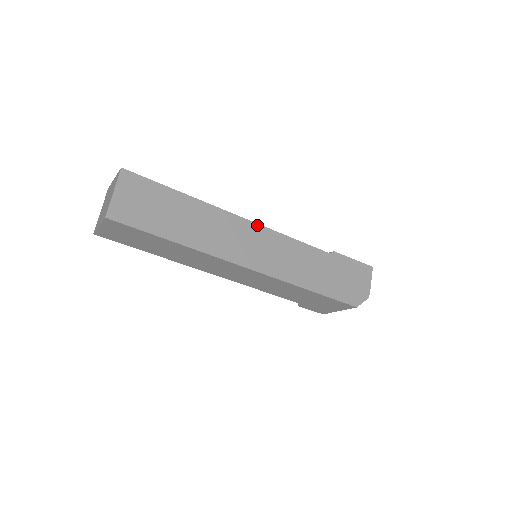
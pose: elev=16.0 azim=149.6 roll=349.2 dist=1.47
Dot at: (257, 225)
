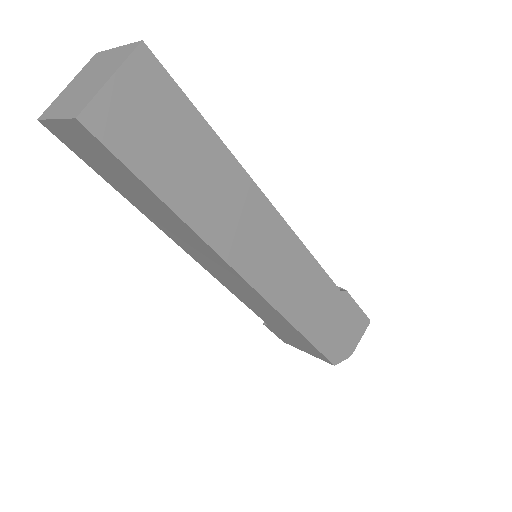
Dot at: (285, 224)
